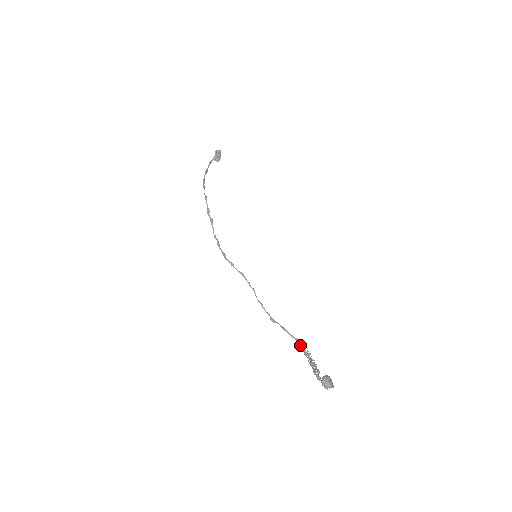
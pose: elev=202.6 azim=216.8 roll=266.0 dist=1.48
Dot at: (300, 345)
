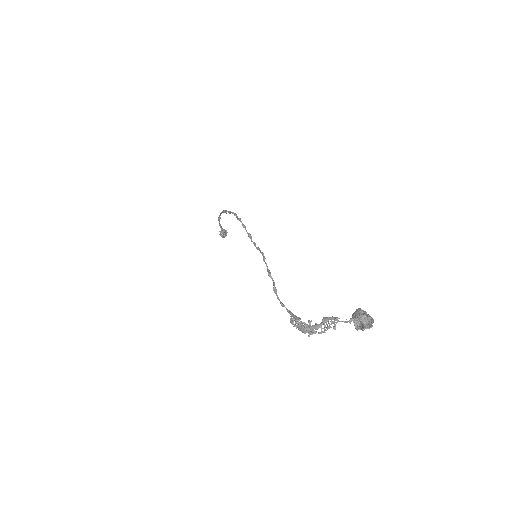
Dot at: occluded
